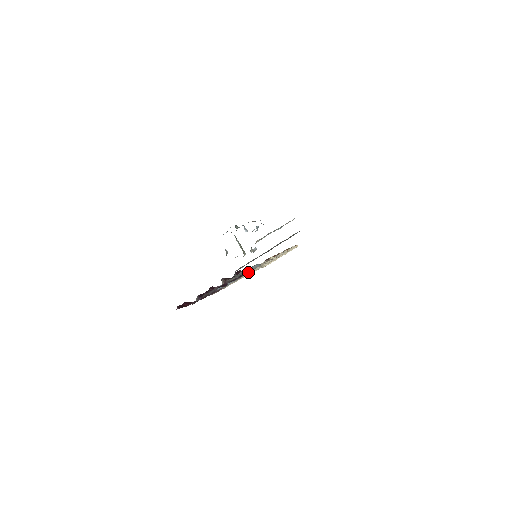
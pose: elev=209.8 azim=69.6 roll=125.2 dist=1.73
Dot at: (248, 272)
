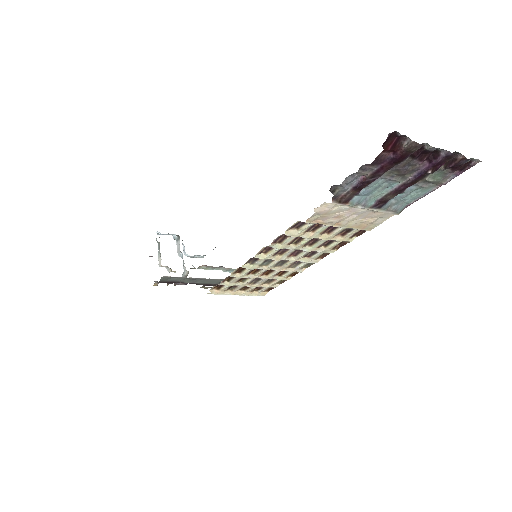
Dot at: (385, 209)
